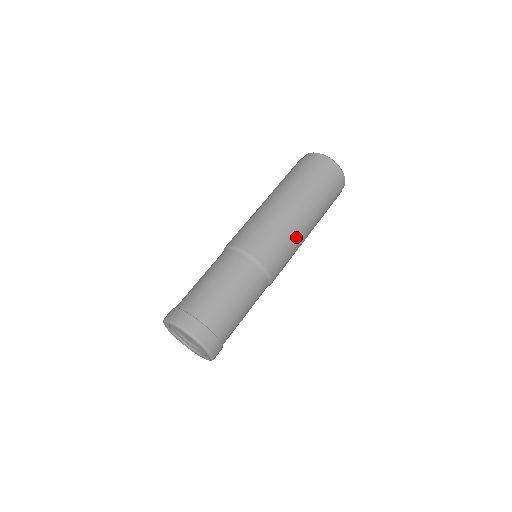
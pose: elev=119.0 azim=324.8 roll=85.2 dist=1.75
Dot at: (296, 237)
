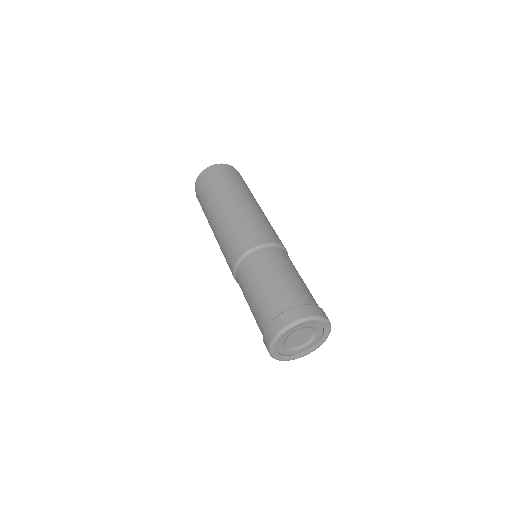
Dot at: occluded
